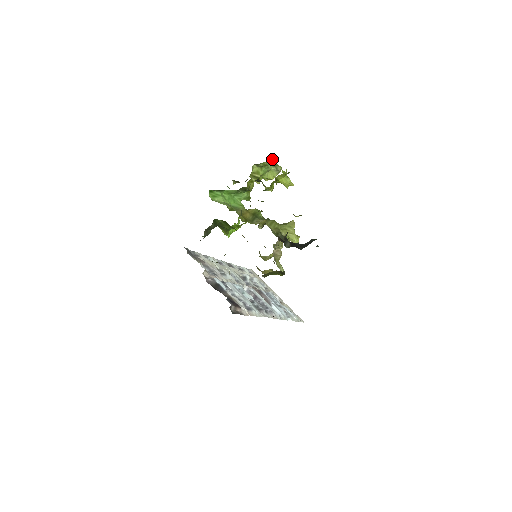
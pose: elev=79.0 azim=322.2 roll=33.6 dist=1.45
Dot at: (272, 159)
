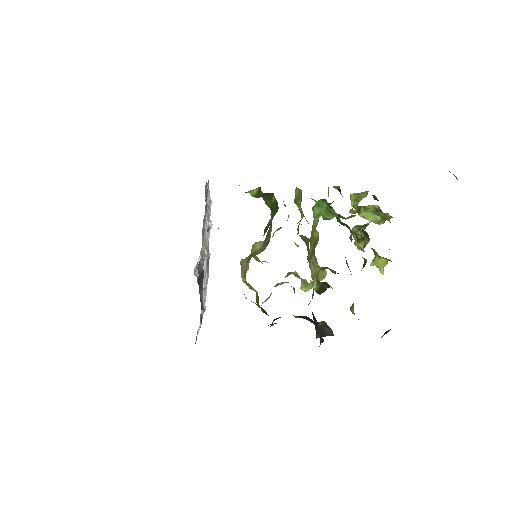
Dot at: occluded
